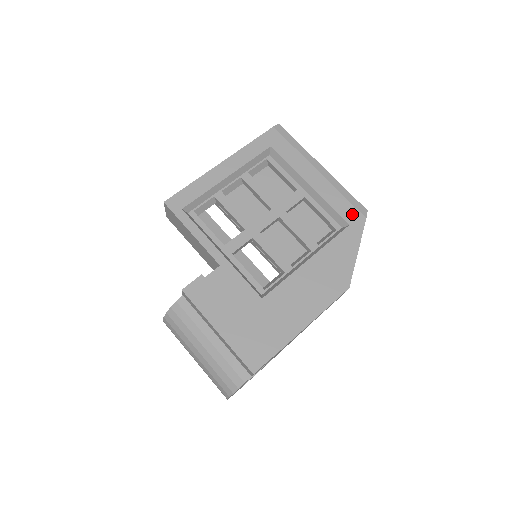
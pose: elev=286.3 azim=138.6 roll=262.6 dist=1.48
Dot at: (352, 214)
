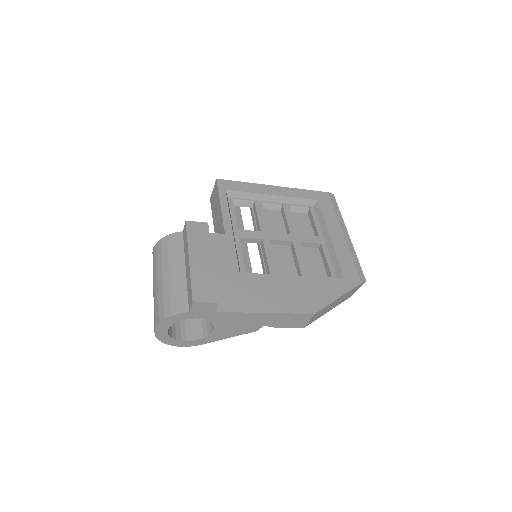
Dot at: (352, 273)
